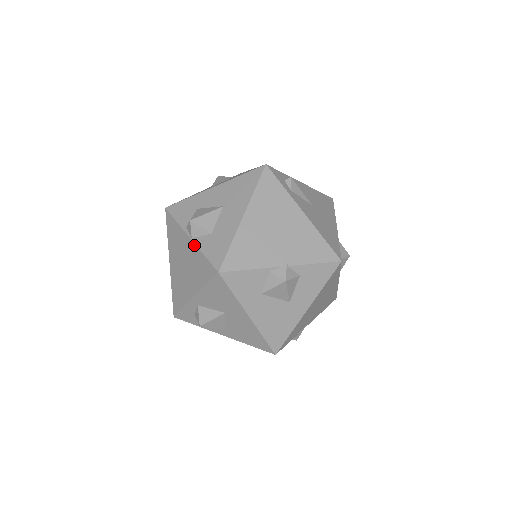
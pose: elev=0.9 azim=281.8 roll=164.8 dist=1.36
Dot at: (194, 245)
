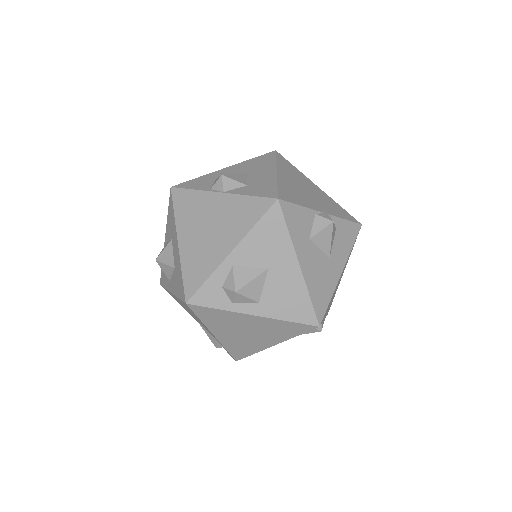
Dot at: (230, 195)
